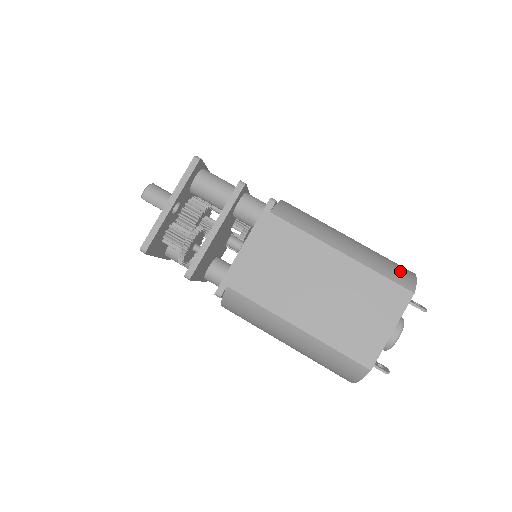
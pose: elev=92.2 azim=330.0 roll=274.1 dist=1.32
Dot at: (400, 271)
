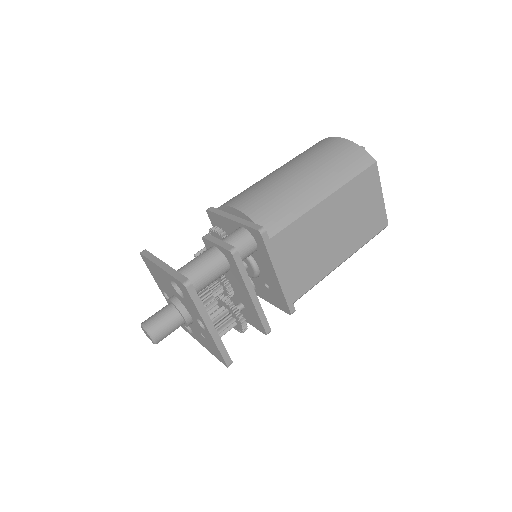
Dot at: (352, 156)
